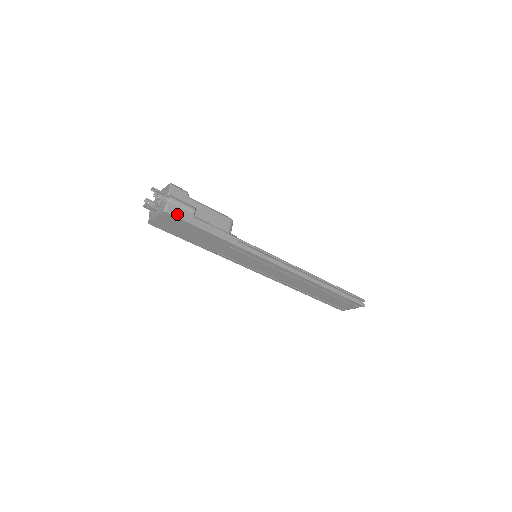
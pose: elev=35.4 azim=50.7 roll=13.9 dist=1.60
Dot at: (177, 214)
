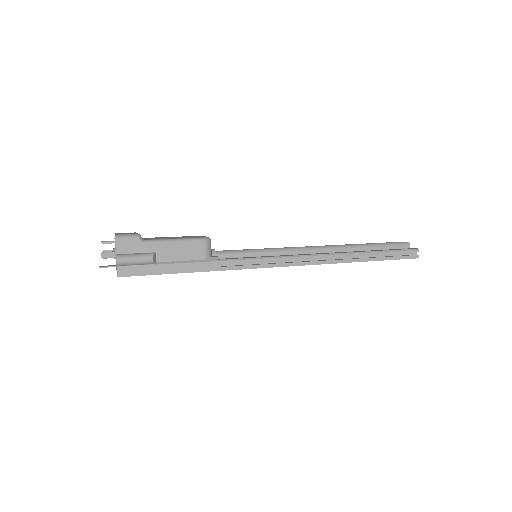
Dot at: (134, 272)
